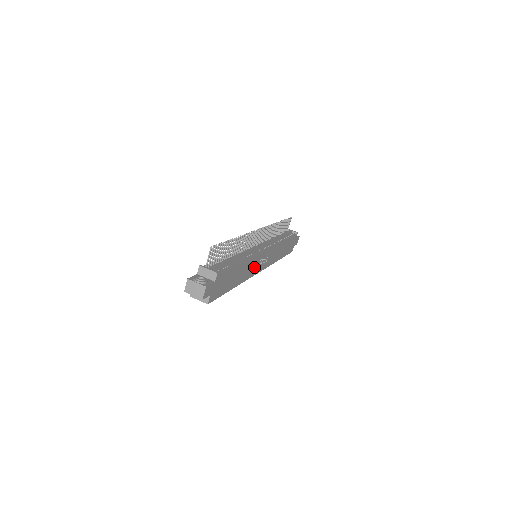
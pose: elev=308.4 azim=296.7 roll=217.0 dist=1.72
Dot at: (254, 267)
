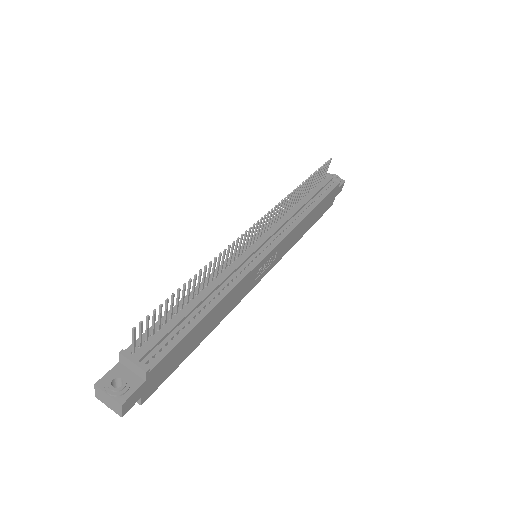
Dot at: (246, 286)
